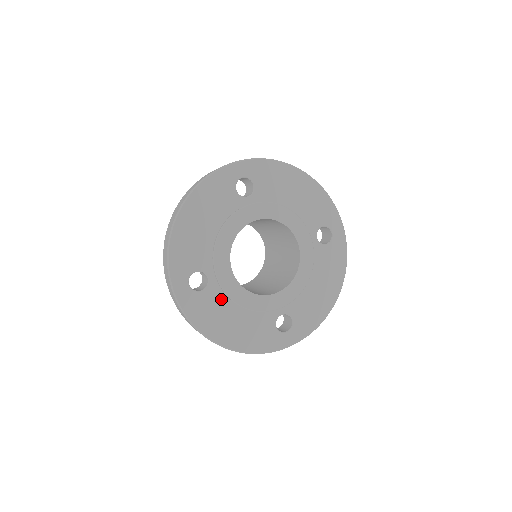
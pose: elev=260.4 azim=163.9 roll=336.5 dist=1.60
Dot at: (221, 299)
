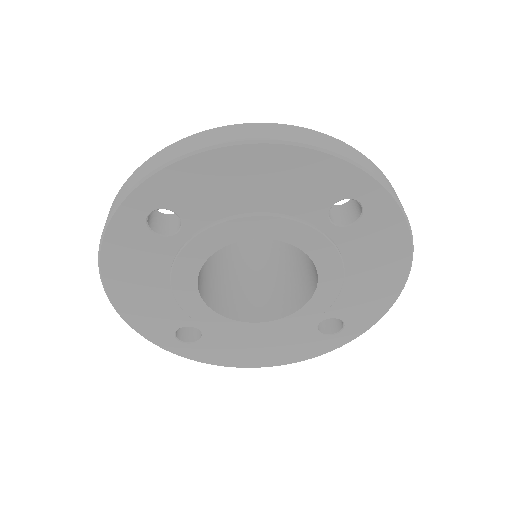
Dot at: (162, 260)
